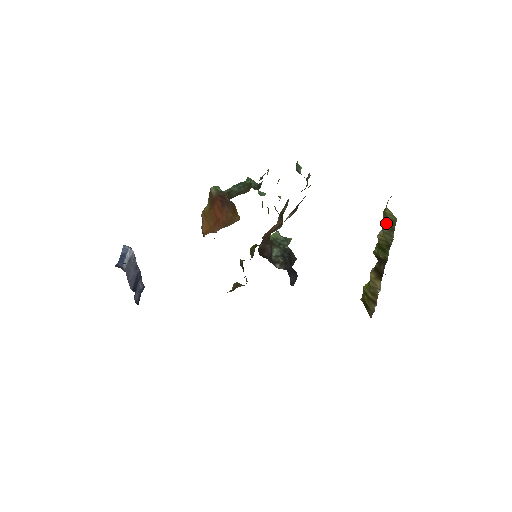
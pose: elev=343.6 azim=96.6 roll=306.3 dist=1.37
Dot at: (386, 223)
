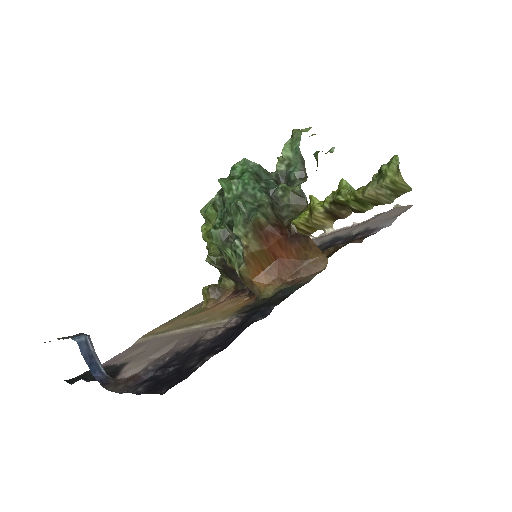
Dot at: (388, 188)
